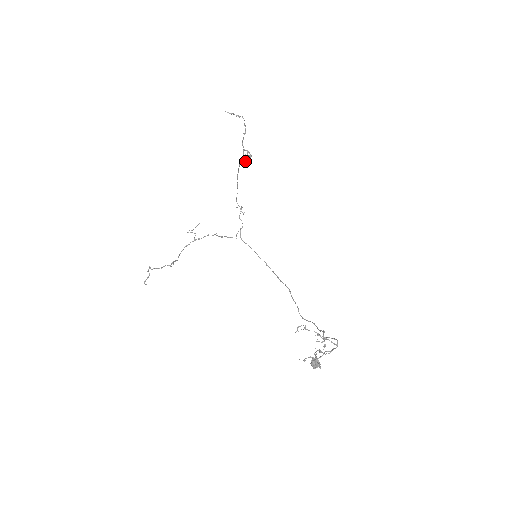
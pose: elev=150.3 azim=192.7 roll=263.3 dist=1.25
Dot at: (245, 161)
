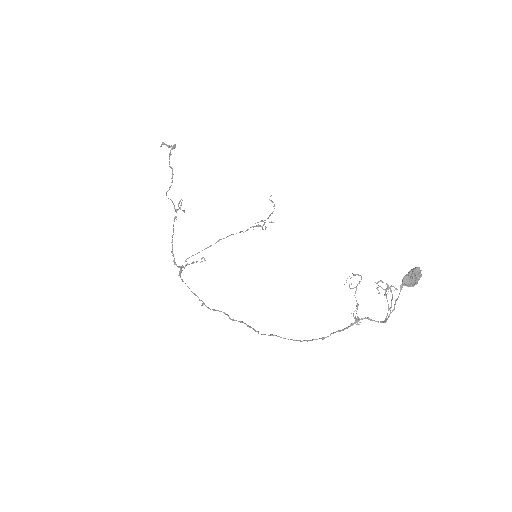
Dot at: (264, 224)
